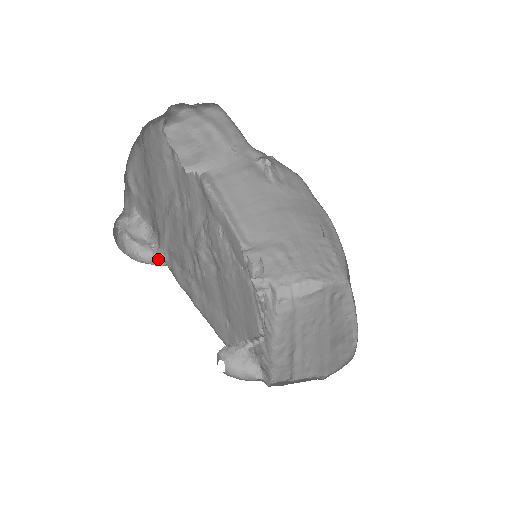
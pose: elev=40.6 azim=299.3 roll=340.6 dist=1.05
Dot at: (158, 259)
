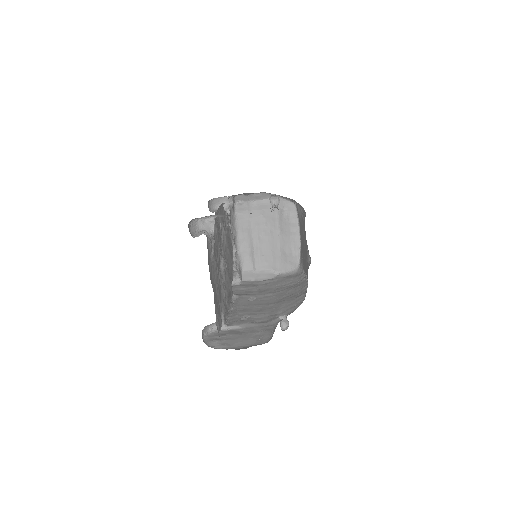
Dot at: occluded
